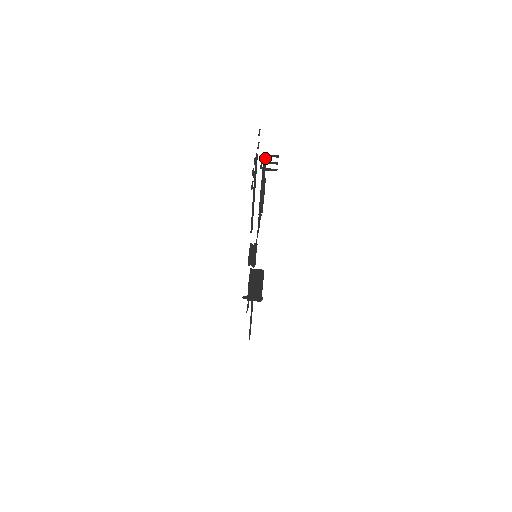
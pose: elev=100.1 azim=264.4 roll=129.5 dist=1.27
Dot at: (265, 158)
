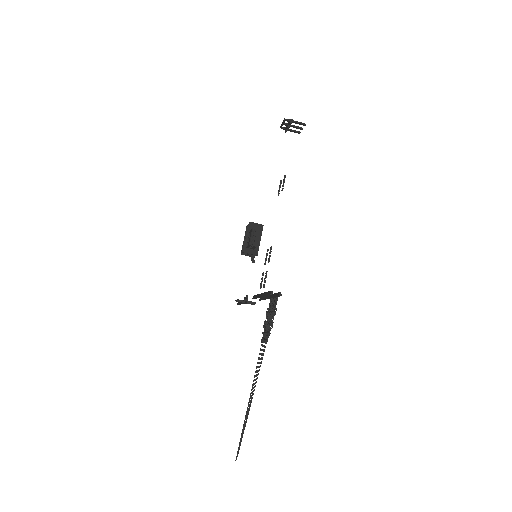
Dot at: (288, 122)
